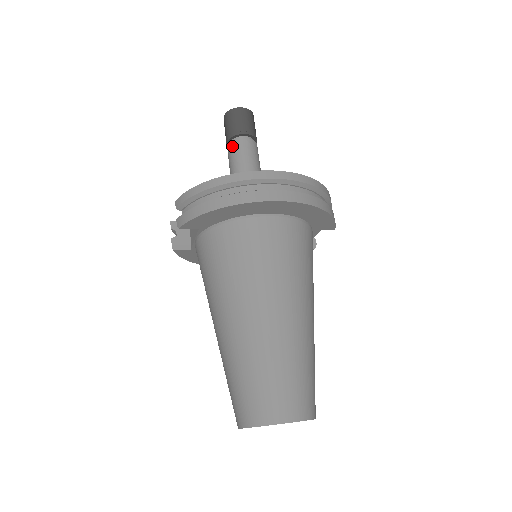
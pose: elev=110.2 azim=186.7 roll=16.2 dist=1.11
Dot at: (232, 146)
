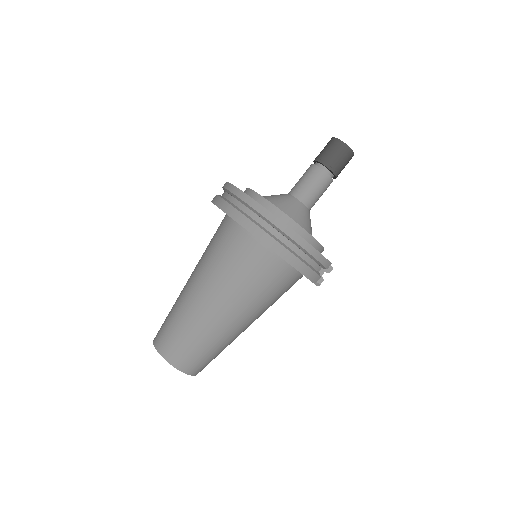
Dot at: (309, 167)
